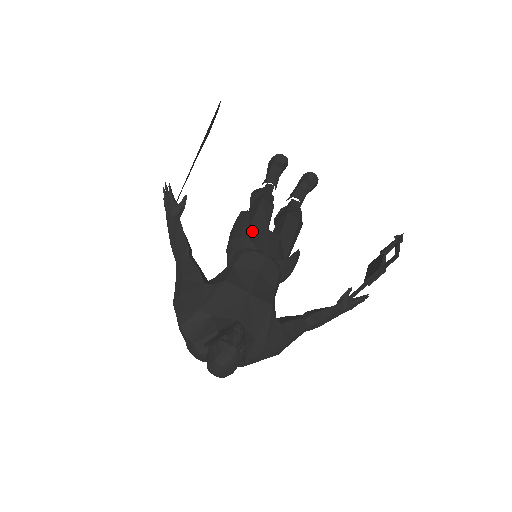
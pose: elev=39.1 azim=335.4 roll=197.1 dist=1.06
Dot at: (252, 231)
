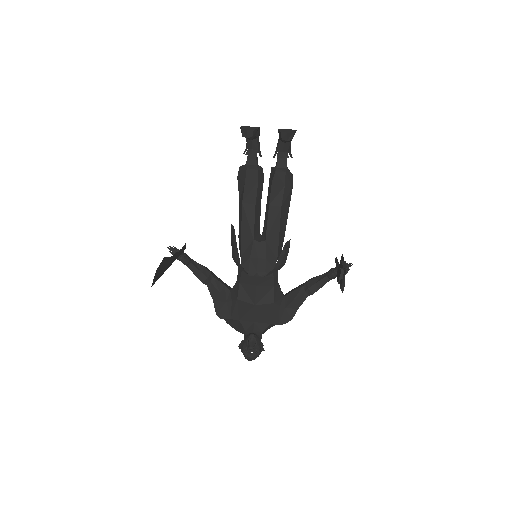
Dot at: (243, 246)
